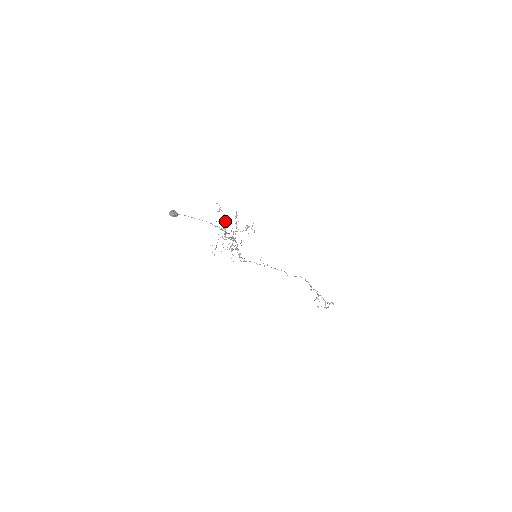
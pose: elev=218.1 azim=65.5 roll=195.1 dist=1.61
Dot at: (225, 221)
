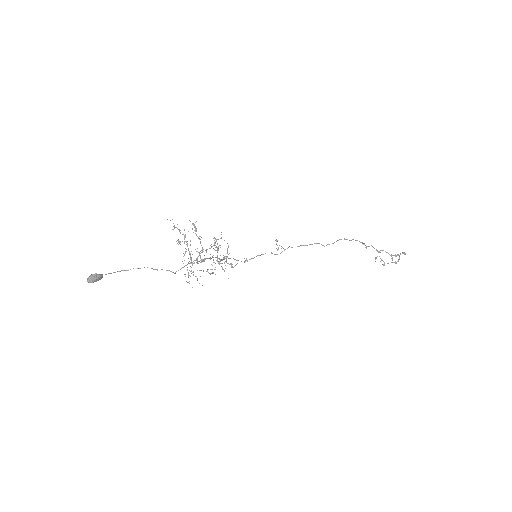
Dot at: (185, 241)
